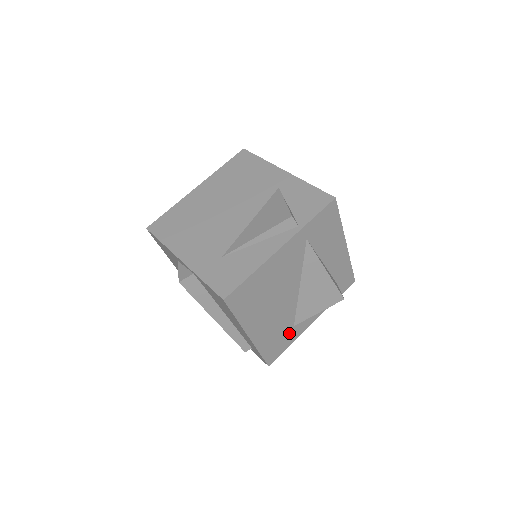
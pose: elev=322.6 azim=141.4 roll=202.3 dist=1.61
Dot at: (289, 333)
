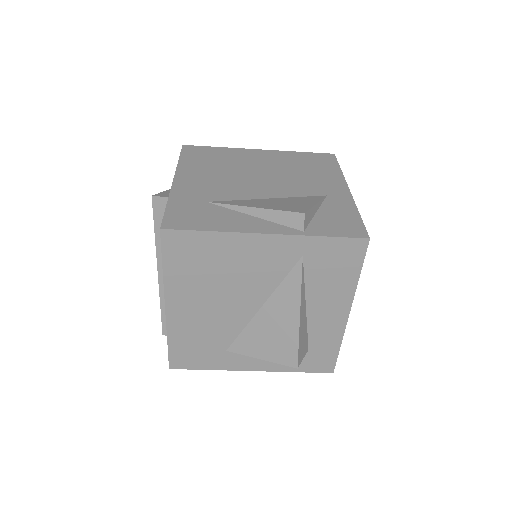
Dot at: (216, 353)
